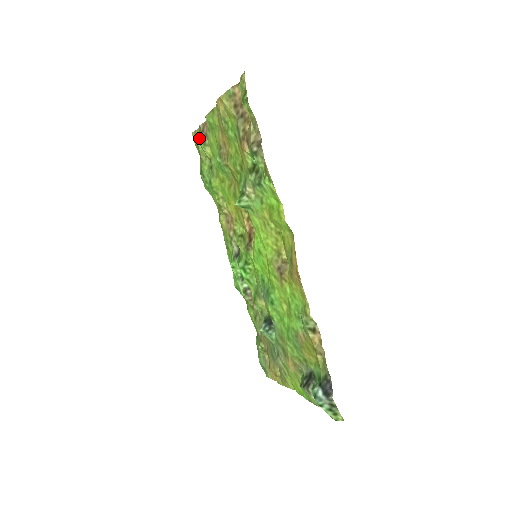
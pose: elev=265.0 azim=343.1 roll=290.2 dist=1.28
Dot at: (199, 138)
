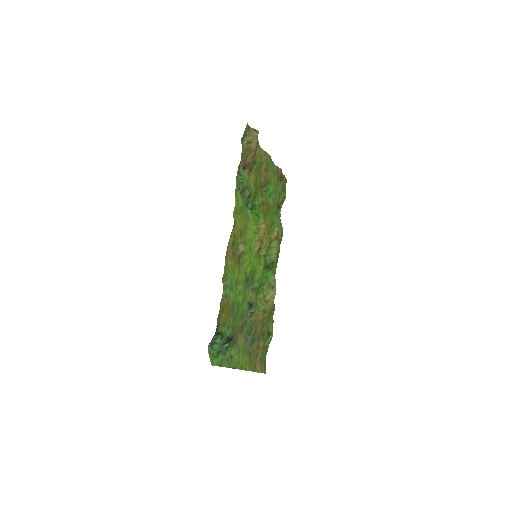
Dot at: occluded
